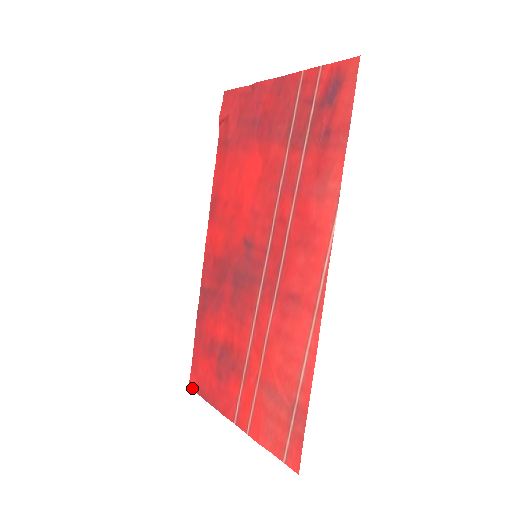
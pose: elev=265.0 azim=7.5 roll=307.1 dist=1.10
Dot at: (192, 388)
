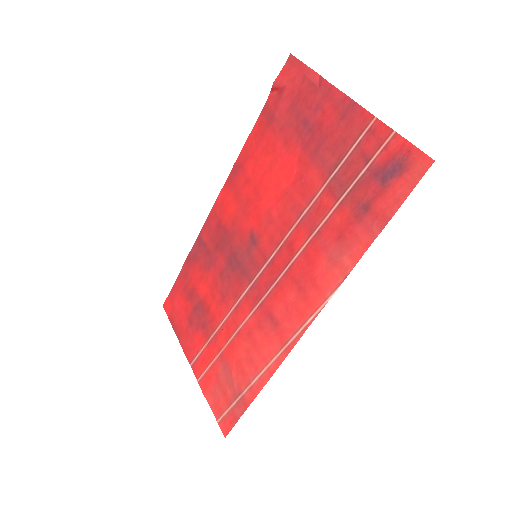
Dot at: (165, 310)
